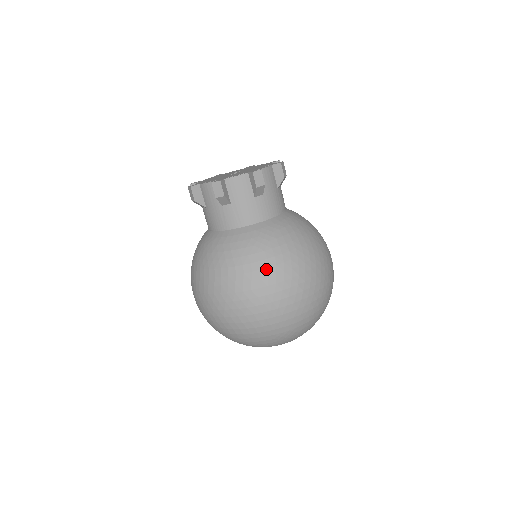
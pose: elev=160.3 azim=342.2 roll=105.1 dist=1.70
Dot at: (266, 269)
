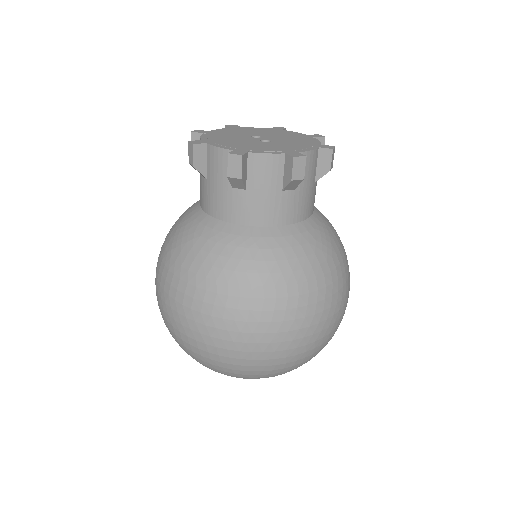
Dot at: (337, 281)
